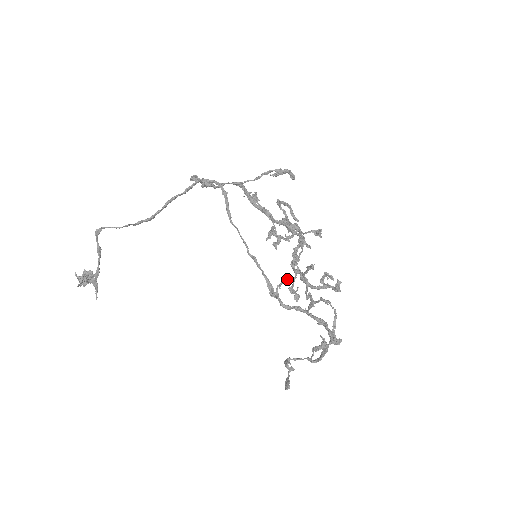
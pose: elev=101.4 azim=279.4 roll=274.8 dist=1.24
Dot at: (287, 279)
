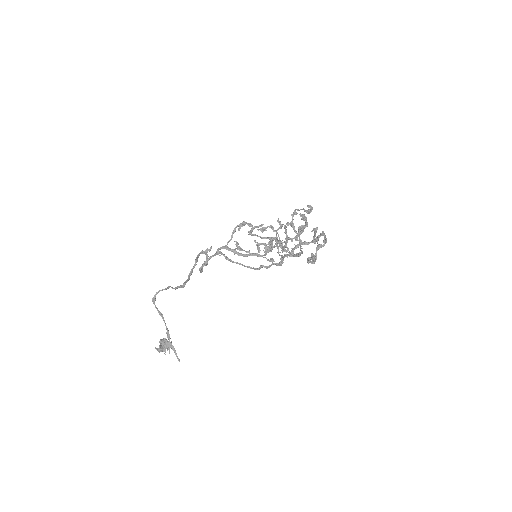
Dot at: (276, 240)
